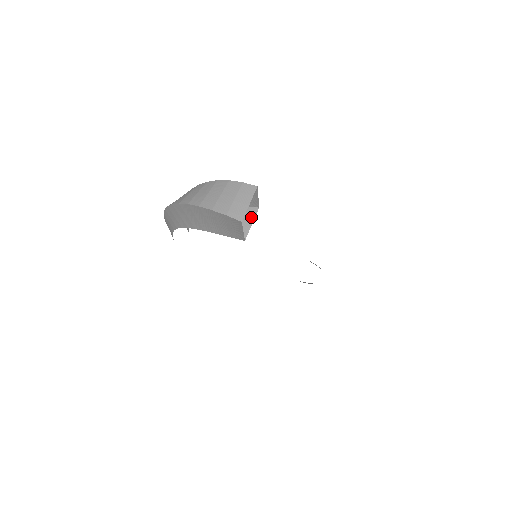
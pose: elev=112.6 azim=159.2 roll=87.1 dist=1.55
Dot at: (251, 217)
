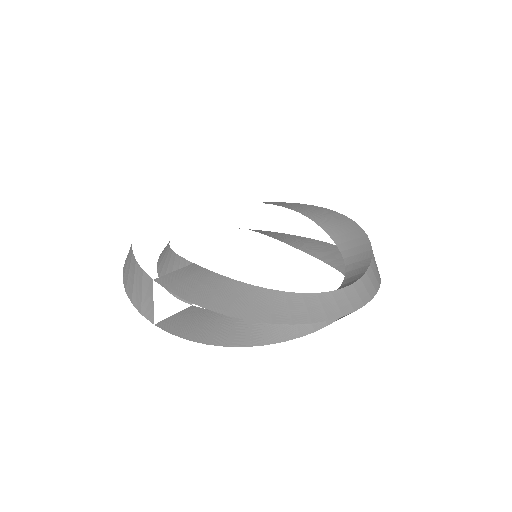
Dot at: occluded
